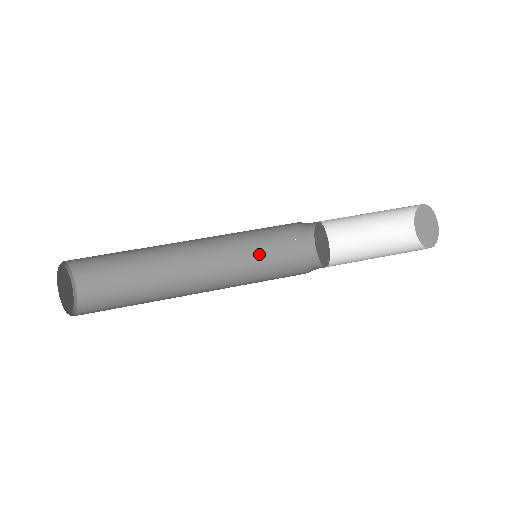
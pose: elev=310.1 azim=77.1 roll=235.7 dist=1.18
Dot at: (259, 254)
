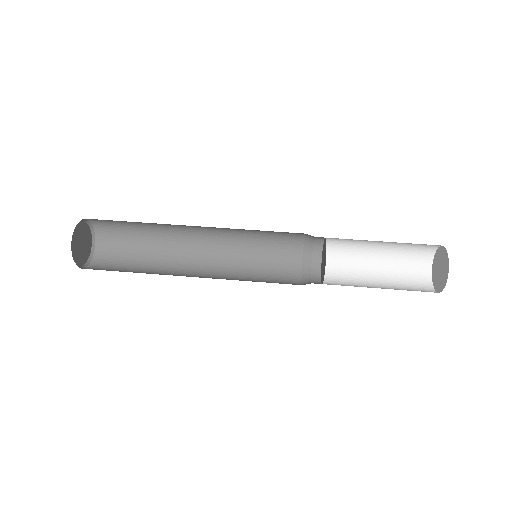
Dot at: (263, 272)
